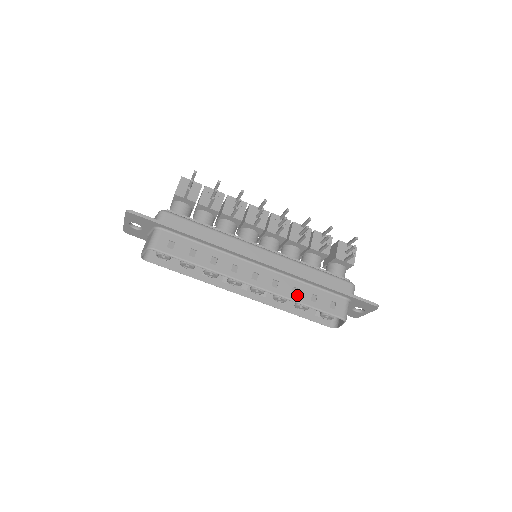
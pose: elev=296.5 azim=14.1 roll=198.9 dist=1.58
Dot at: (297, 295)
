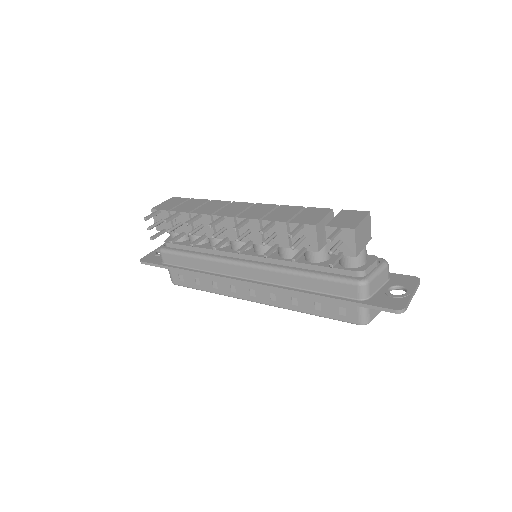
Dot at: (299, 306)
